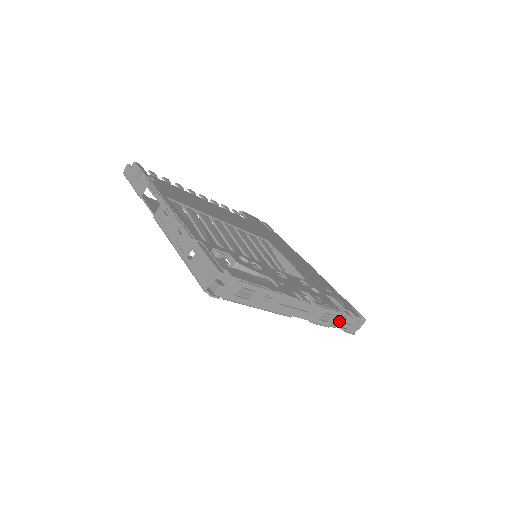
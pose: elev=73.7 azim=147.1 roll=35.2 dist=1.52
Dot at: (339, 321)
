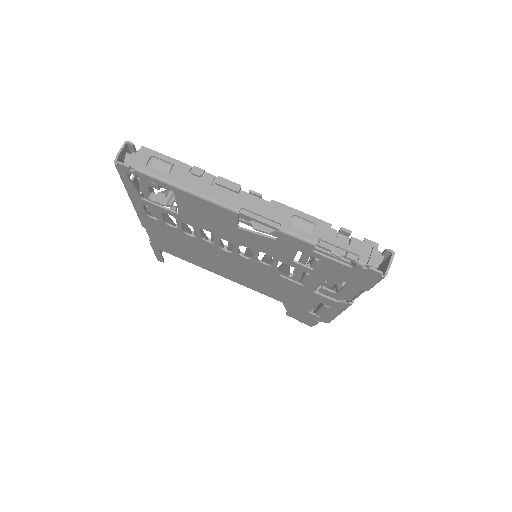
Dot at: (332, 238)
